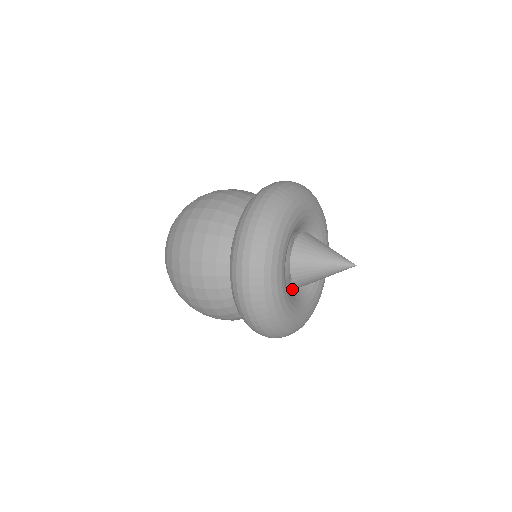
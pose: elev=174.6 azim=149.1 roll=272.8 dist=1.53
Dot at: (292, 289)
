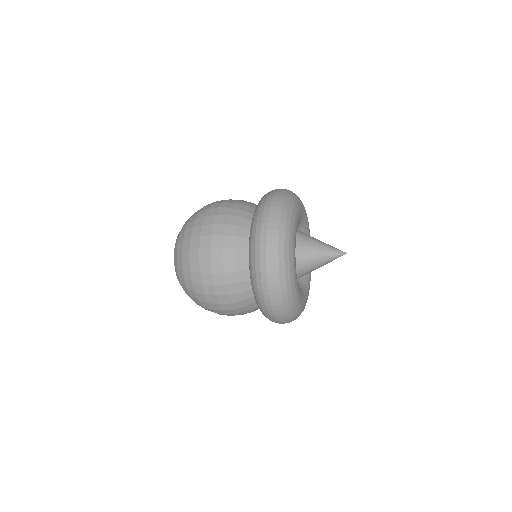
Dot at: occluded
